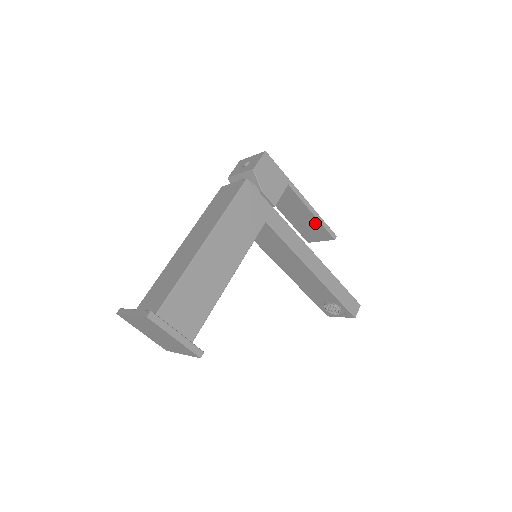
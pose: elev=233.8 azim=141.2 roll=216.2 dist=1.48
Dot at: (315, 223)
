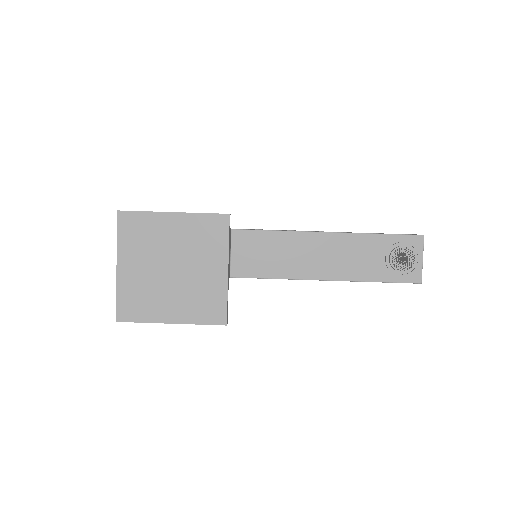
Dot at: occluded
